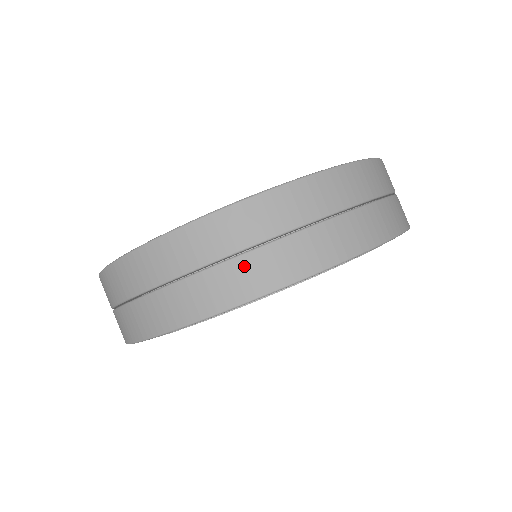
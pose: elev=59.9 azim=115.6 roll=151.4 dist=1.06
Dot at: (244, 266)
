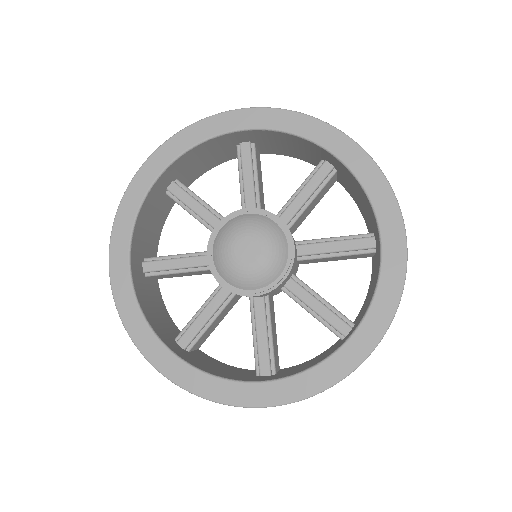
Dot at: occluded
